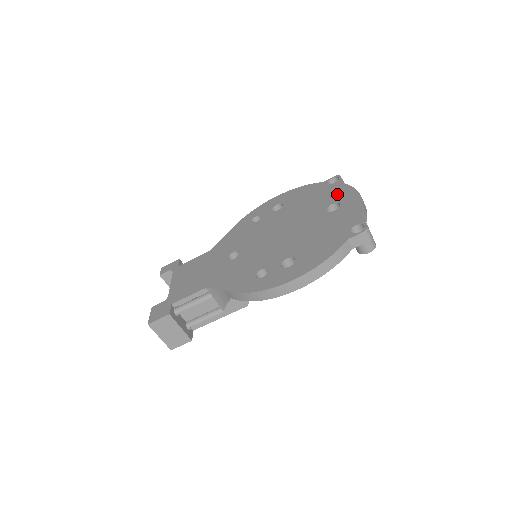
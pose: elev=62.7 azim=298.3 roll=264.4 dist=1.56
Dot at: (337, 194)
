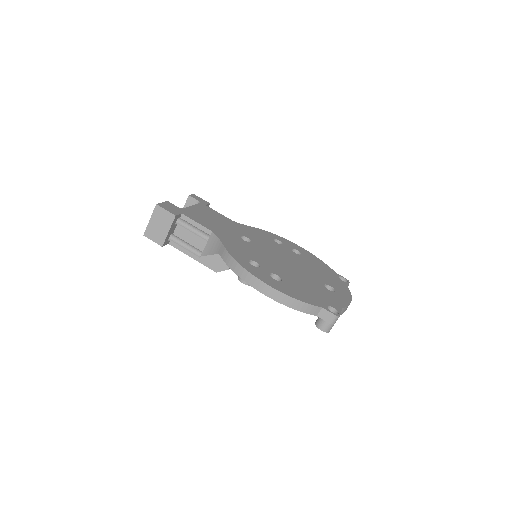
Dot at: (339, 286)
